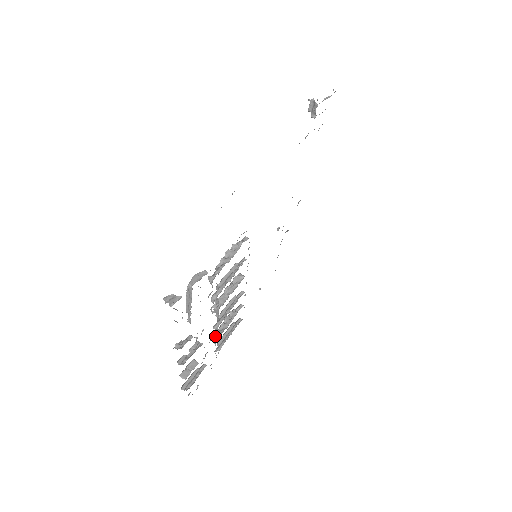
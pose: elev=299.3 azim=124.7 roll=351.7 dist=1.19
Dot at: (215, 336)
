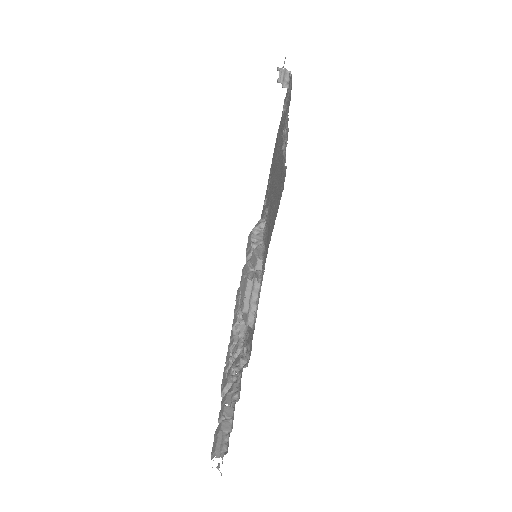
Dot at: (233, 371)
